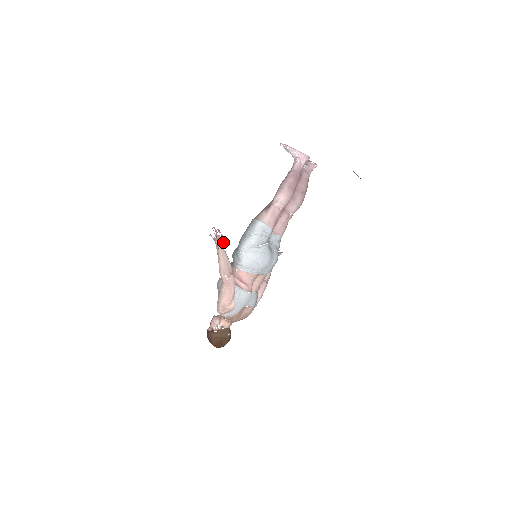
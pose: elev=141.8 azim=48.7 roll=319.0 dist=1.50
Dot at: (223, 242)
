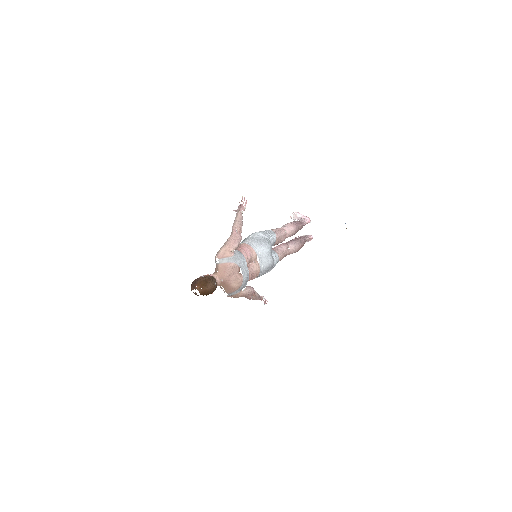
Dot at: (244, 209)
